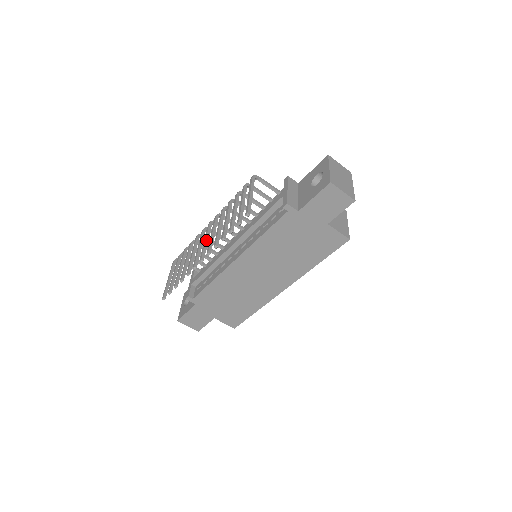
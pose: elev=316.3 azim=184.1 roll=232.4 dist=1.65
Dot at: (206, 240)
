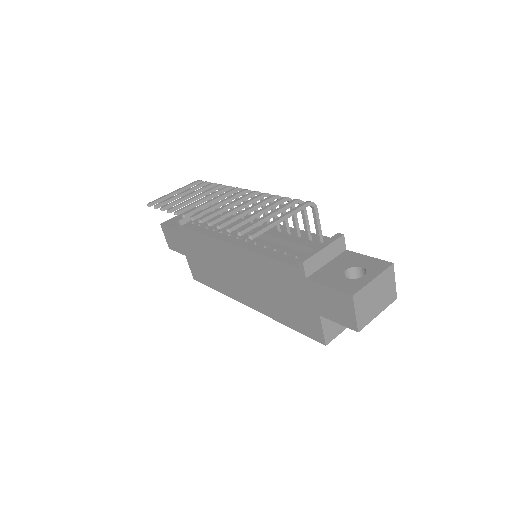
Dot at: (221, 203)
